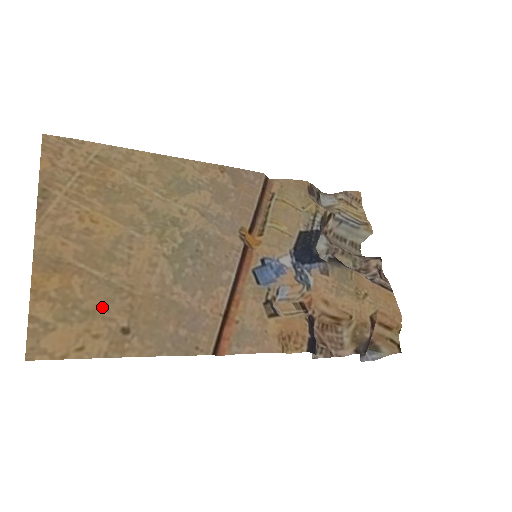
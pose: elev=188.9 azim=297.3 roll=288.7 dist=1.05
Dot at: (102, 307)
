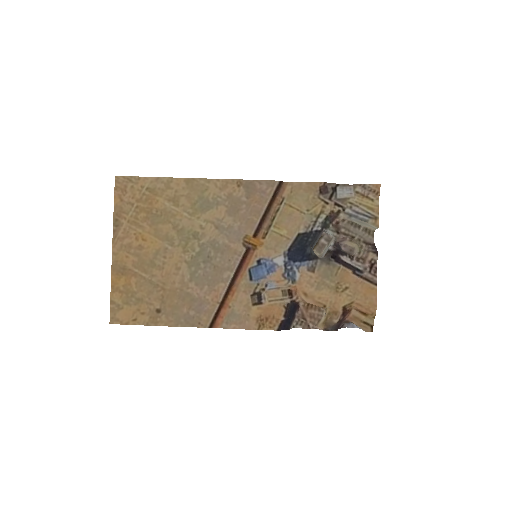
Dot at: (146, 296)
